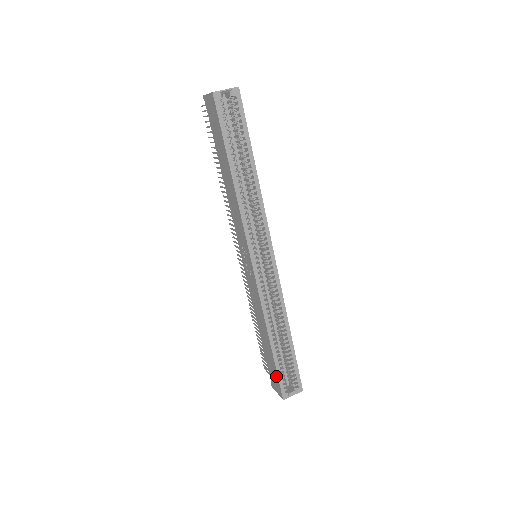
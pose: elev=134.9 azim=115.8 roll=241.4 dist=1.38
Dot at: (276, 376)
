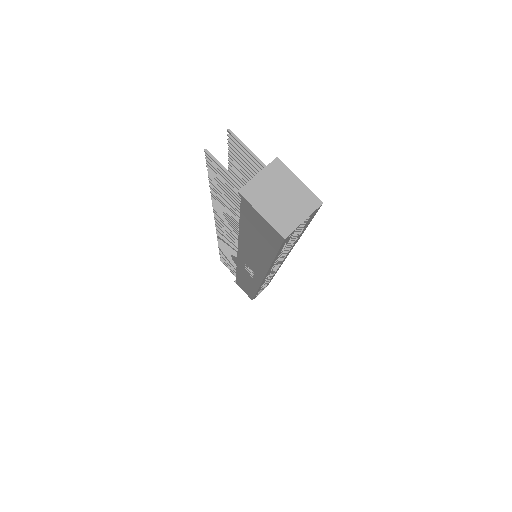
Dot at: (250, 295)
